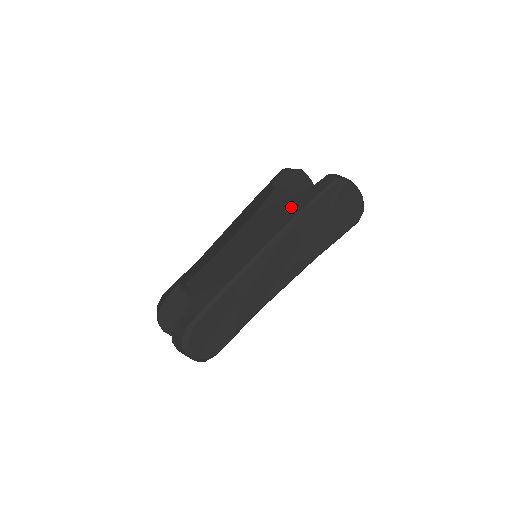
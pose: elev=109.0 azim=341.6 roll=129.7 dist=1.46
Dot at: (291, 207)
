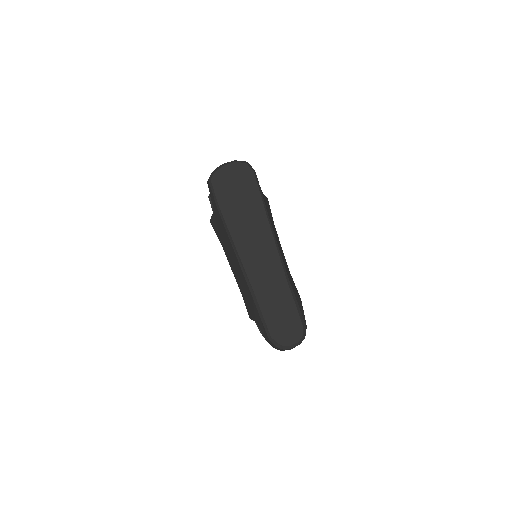
Dot at: (220, 224)
